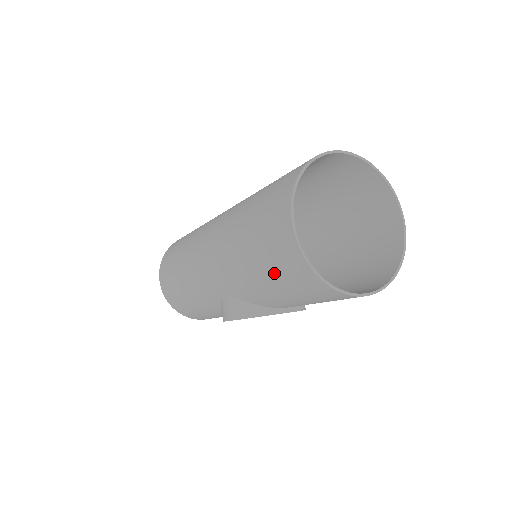
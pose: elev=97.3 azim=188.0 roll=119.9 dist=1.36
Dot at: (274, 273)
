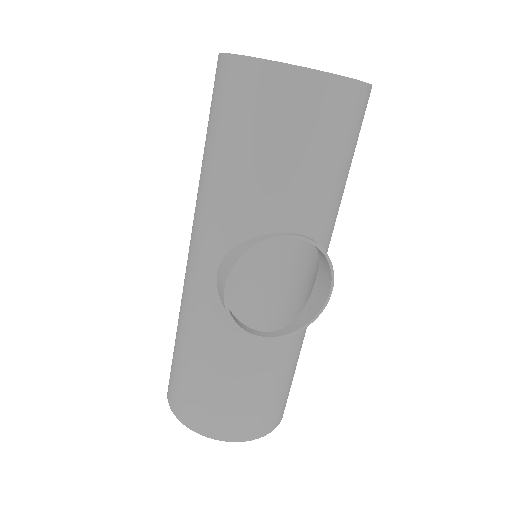
Dot at: (231, 126)
